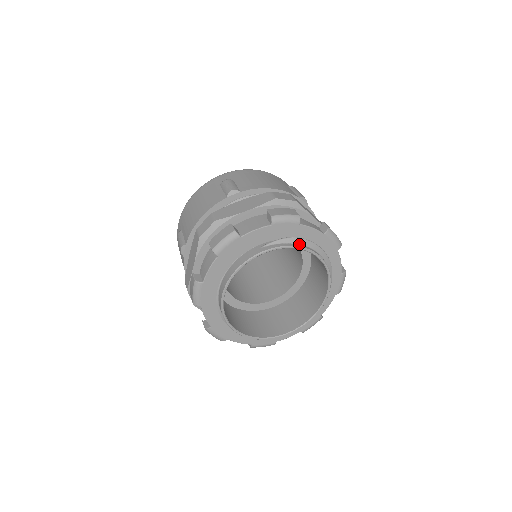
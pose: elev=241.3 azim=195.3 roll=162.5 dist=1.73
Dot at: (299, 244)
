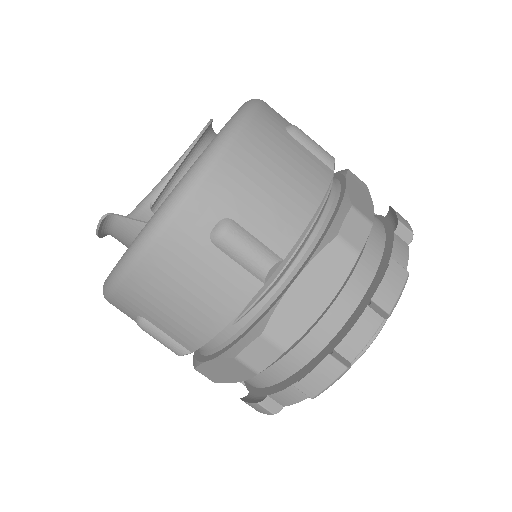
Dot at: occluded
